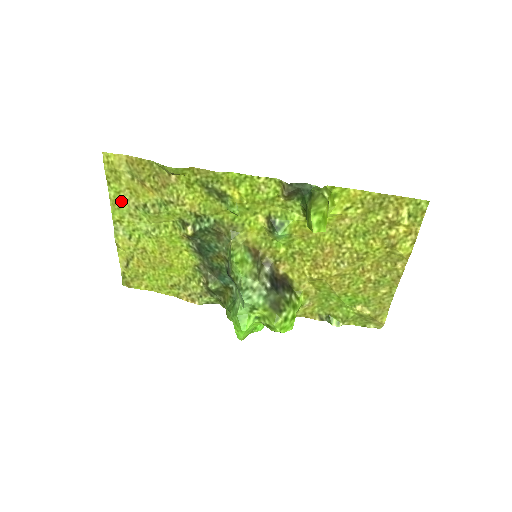
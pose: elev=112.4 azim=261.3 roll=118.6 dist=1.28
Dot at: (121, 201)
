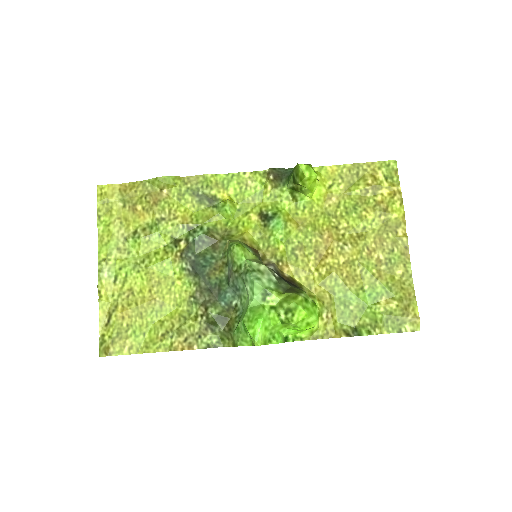
Dot at: (110, 234)
